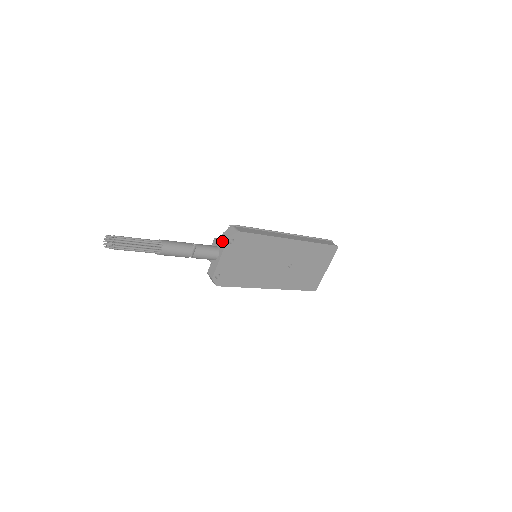
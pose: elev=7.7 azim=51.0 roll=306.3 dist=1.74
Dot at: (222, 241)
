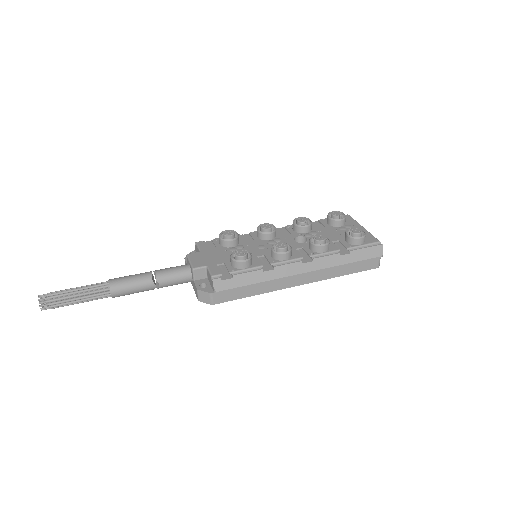
Dot at: (195, 289)
